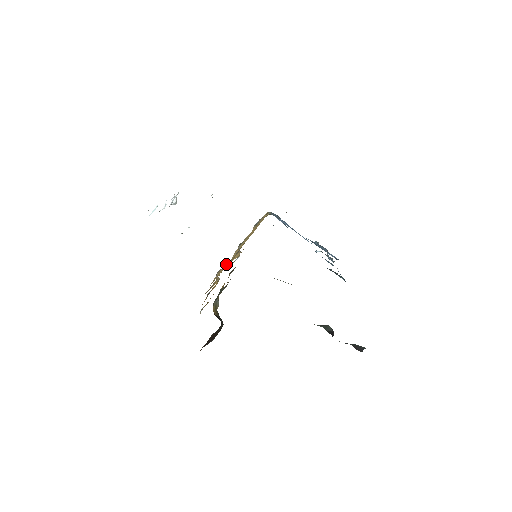
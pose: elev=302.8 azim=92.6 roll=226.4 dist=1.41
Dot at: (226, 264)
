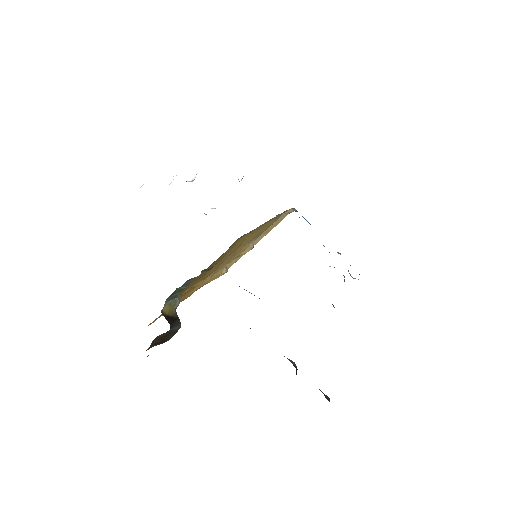
Dot at: (239, 256)
